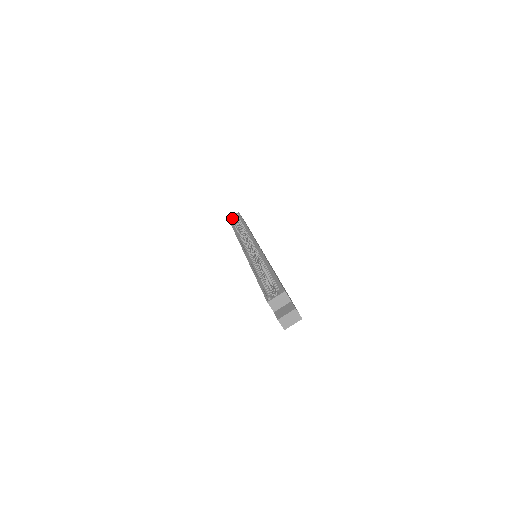
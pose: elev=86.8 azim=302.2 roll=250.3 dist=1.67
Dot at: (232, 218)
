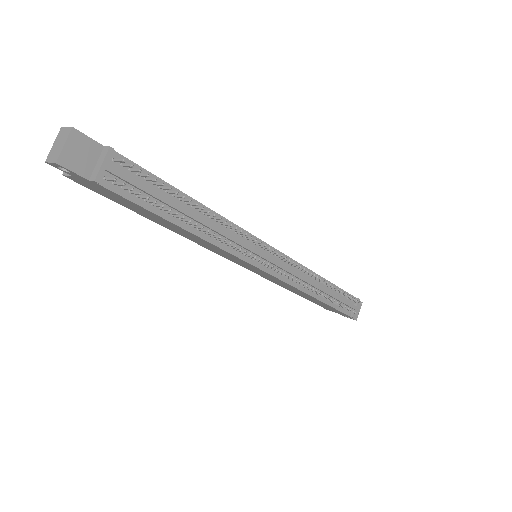
Dot at: occluded
